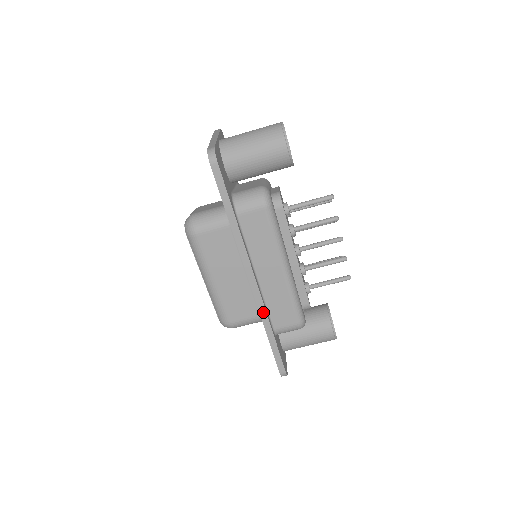
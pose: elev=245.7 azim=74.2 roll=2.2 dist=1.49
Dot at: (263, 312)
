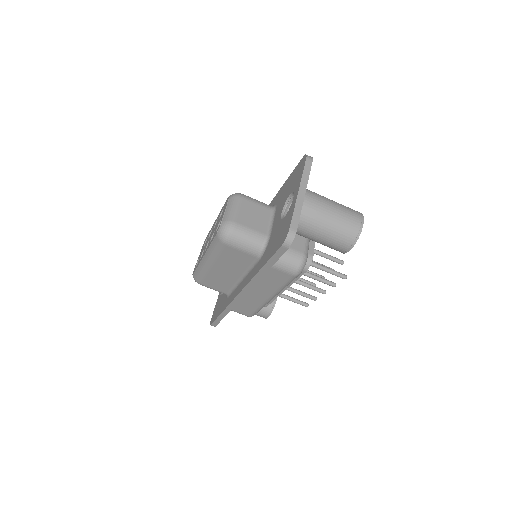
Dot at: (232, 306)
